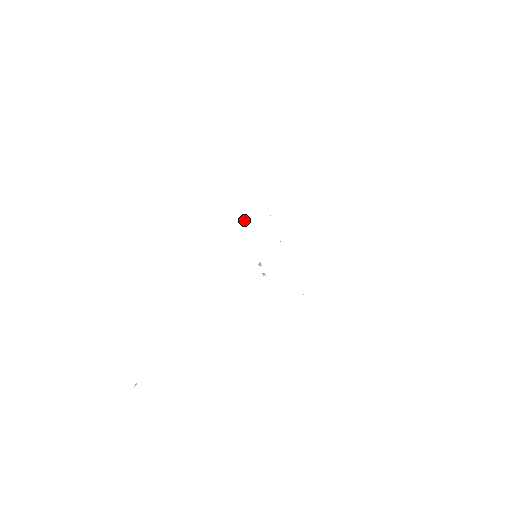
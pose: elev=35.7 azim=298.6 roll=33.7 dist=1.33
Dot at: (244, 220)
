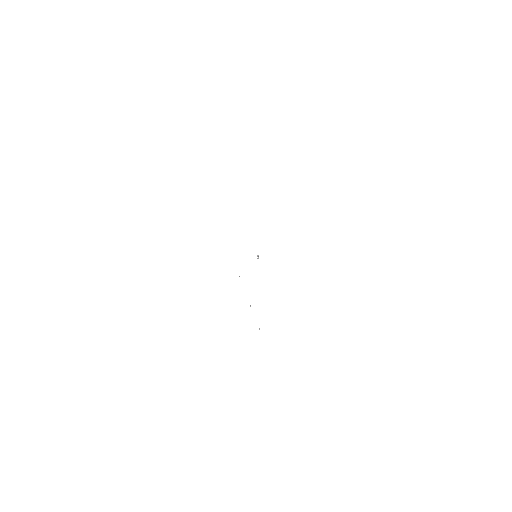
Dot at: occluded
